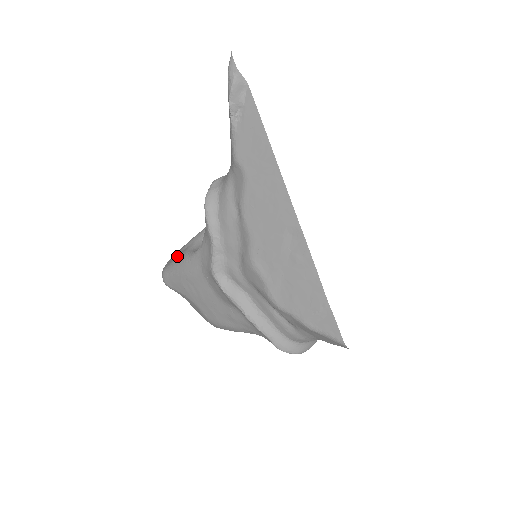
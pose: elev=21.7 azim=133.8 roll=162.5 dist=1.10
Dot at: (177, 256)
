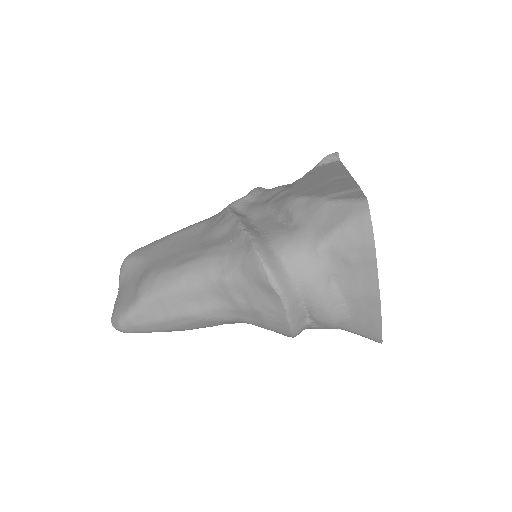
Dot at: occluded
